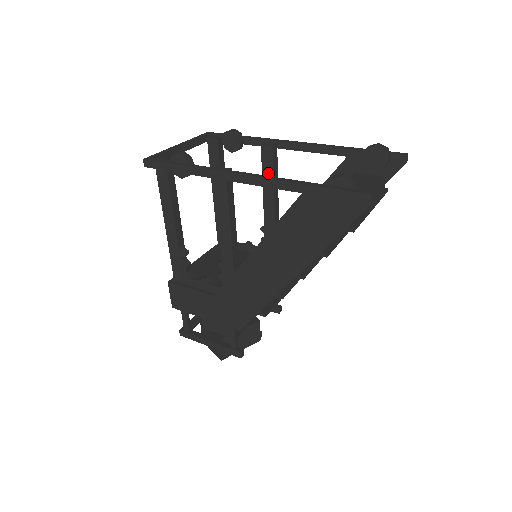
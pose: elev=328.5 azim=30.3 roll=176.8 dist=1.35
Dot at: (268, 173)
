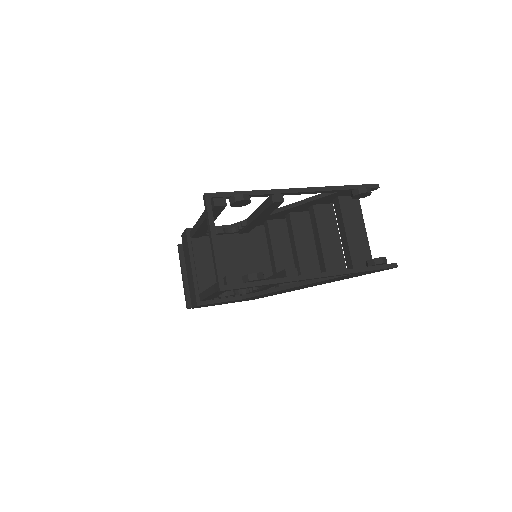
Dot at: (270, 211)
